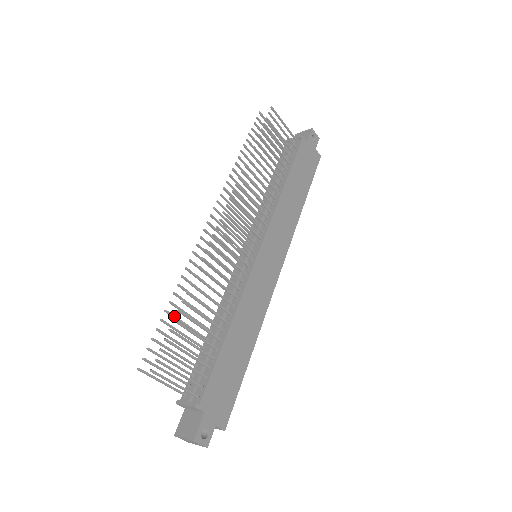
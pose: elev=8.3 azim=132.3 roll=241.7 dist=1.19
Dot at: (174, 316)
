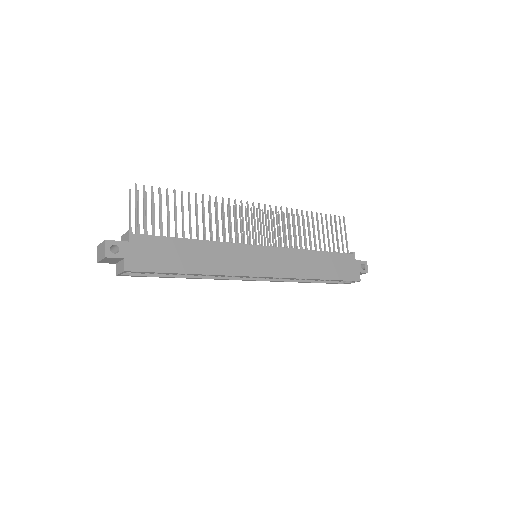
Dot at: occluded
